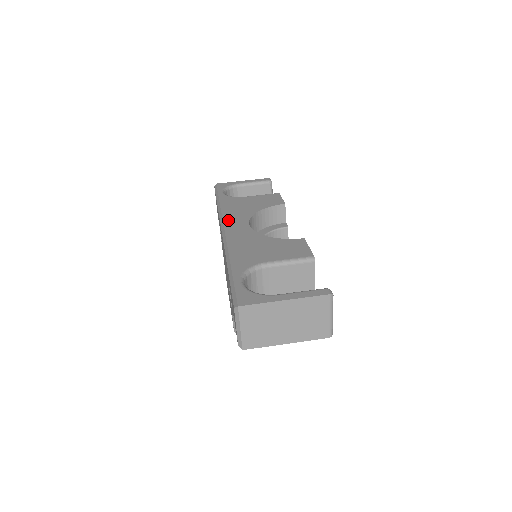
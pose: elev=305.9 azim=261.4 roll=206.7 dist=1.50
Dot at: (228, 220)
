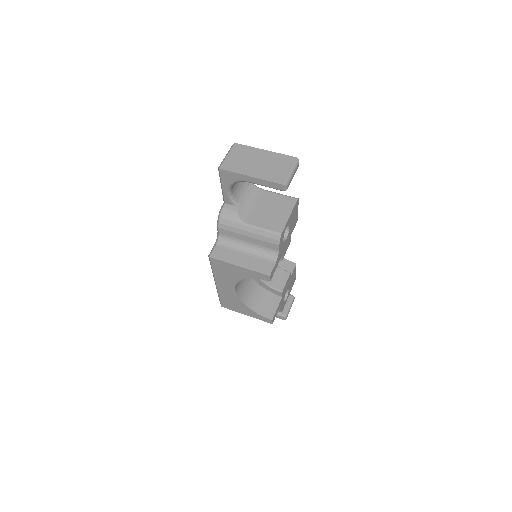
Dot at: occluded
